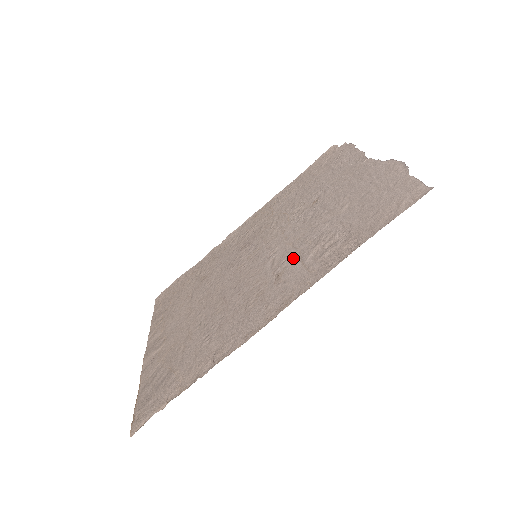
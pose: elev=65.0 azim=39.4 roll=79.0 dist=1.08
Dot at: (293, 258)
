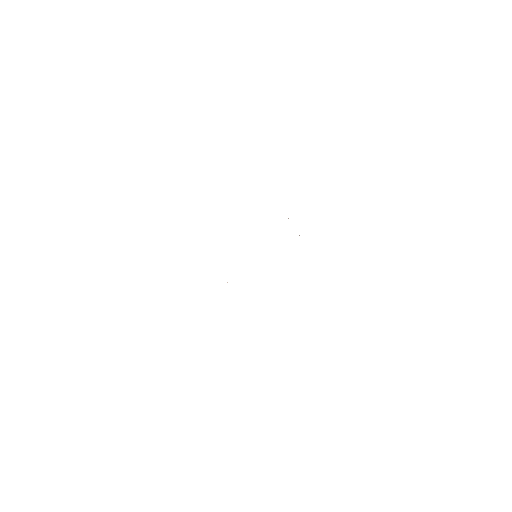
Dot at: occluded
